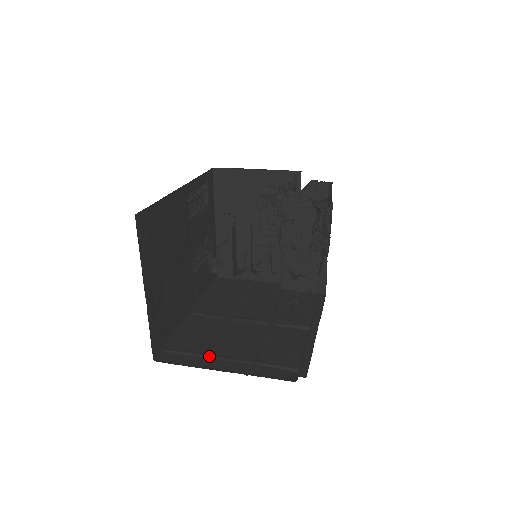
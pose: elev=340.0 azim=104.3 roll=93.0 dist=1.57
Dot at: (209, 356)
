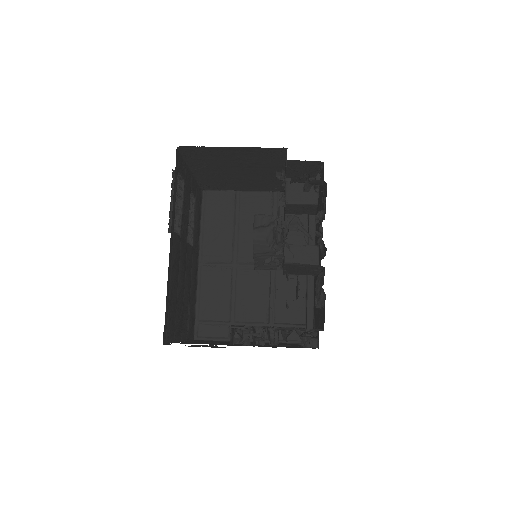
Dot at: occluded
